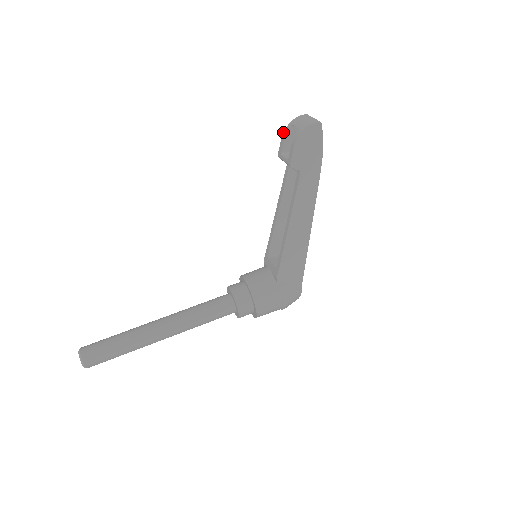
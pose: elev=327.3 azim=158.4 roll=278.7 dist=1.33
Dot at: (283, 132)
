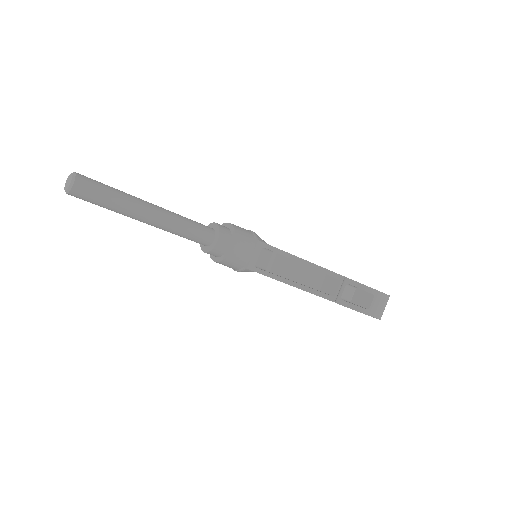
Dot at: (367, 286)
